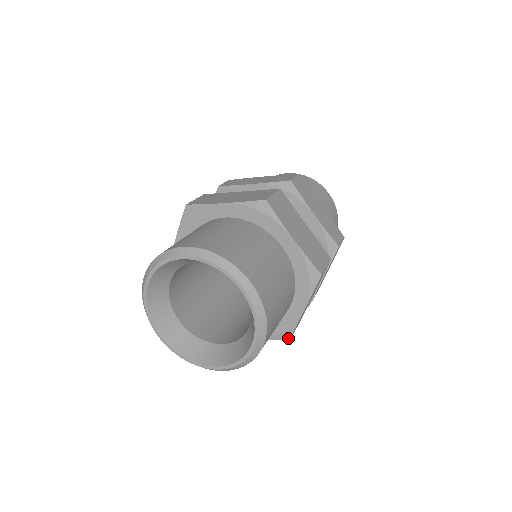
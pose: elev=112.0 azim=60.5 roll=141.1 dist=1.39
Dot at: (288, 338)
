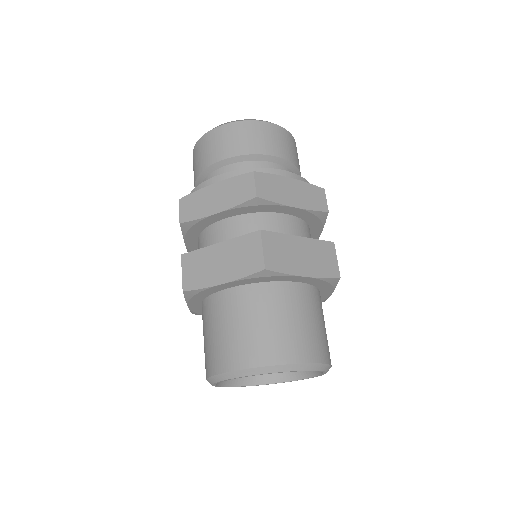
Dot at: occluded
